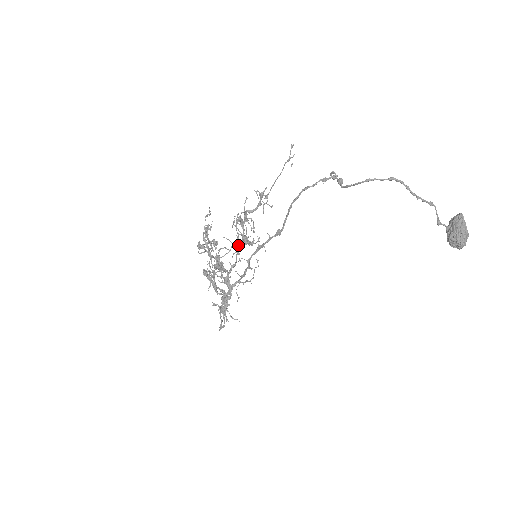
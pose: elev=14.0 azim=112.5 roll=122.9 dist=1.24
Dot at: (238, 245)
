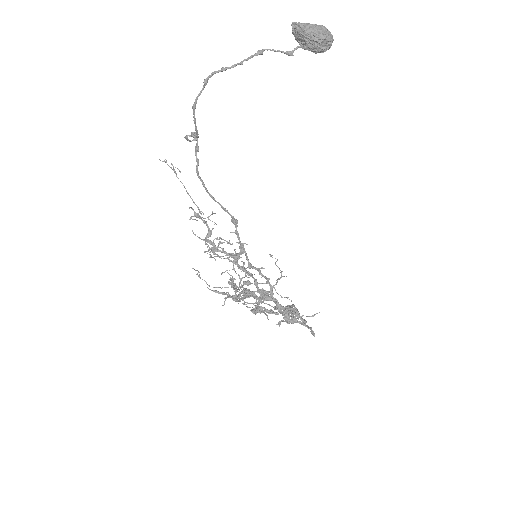
Dot at: occluded
